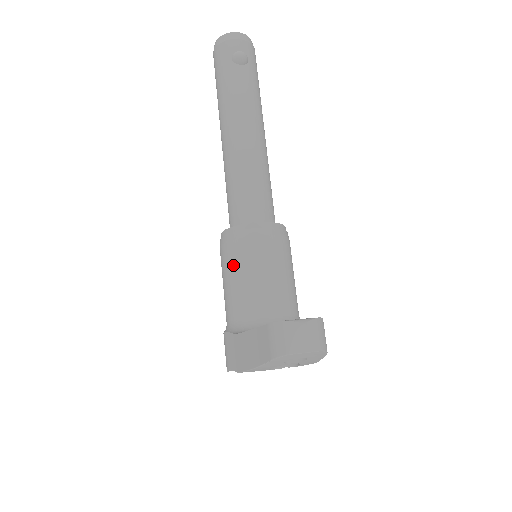
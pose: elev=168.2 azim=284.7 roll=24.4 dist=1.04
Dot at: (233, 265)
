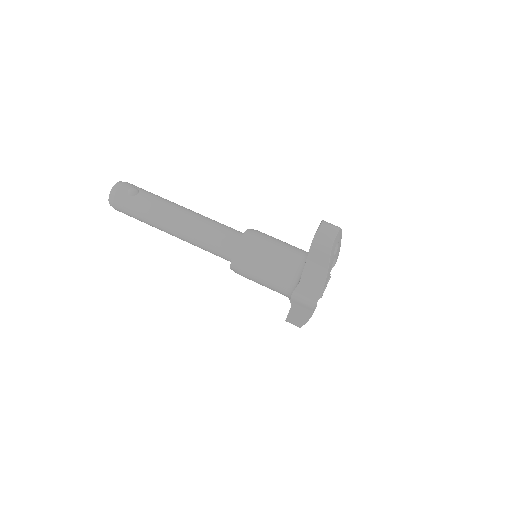
Dot at: (257, 265)
